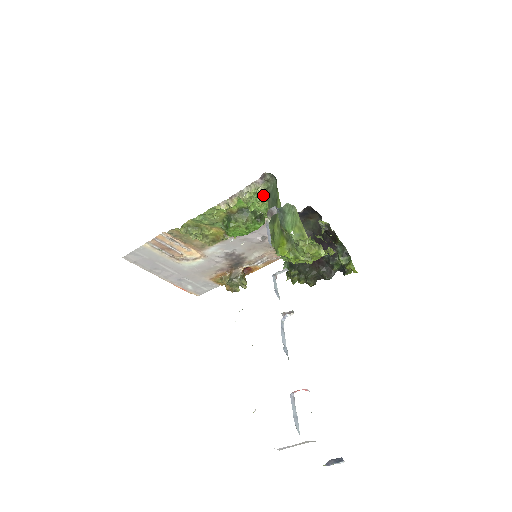
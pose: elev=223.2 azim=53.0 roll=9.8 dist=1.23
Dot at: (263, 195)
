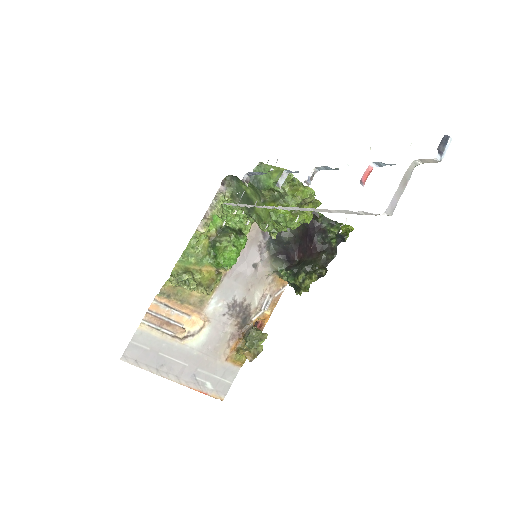
Dot at: occluded
